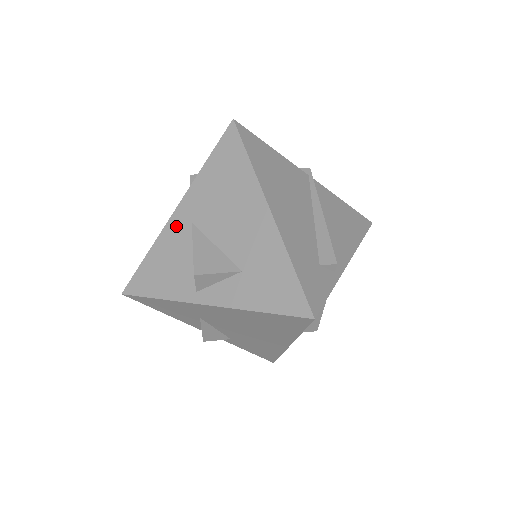
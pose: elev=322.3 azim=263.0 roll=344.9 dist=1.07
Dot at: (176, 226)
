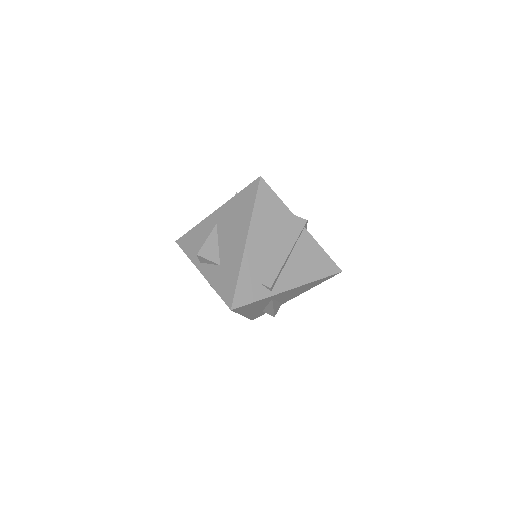
Dot at: (210, 221)
